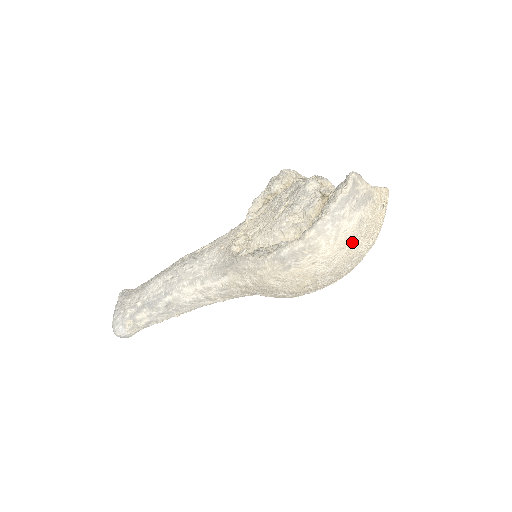
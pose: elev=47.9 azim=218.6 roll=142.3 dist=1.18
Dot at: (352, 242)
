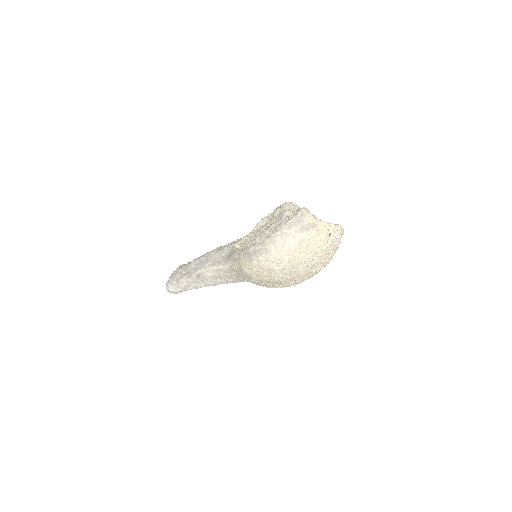
Dot at: (295, 253)
